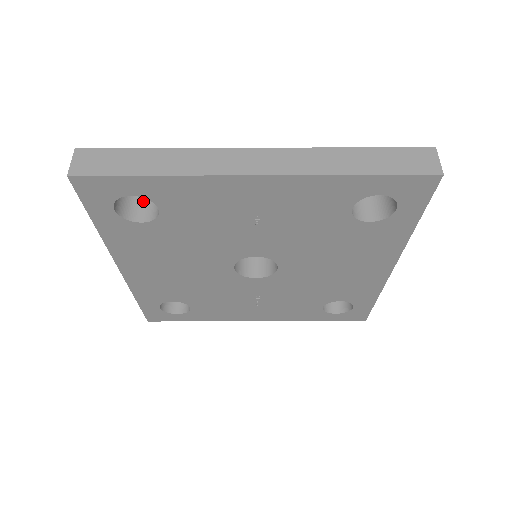
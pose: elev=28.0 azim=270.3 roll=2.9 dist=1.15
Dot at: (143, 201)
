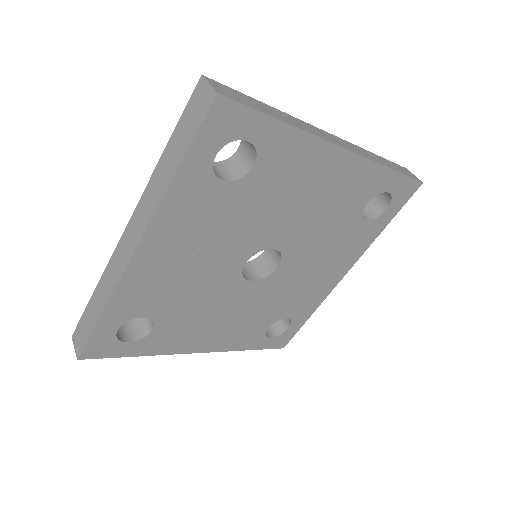
Dot at: occluded
